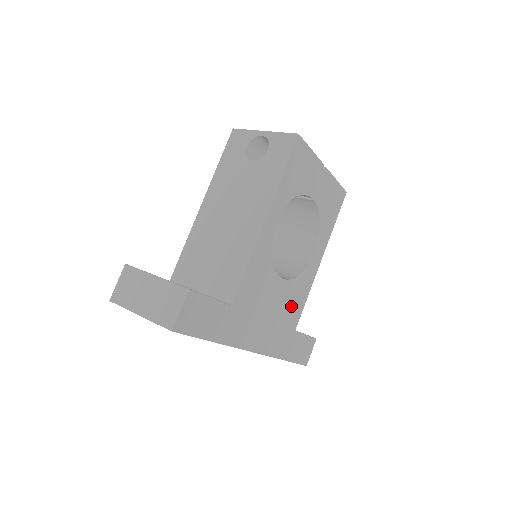
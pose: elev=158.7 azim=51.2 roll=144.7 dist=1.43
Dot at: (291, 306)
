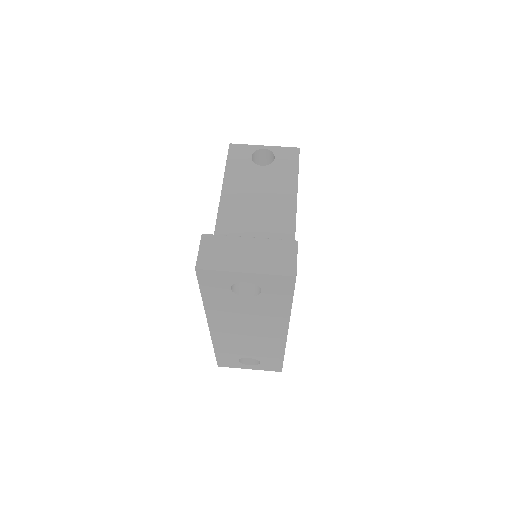
Dot at: occluded
